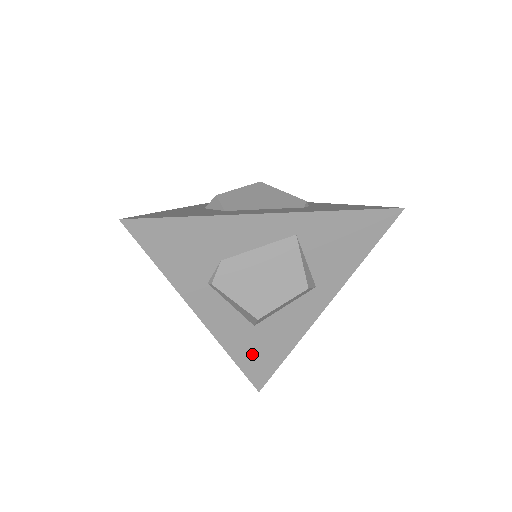
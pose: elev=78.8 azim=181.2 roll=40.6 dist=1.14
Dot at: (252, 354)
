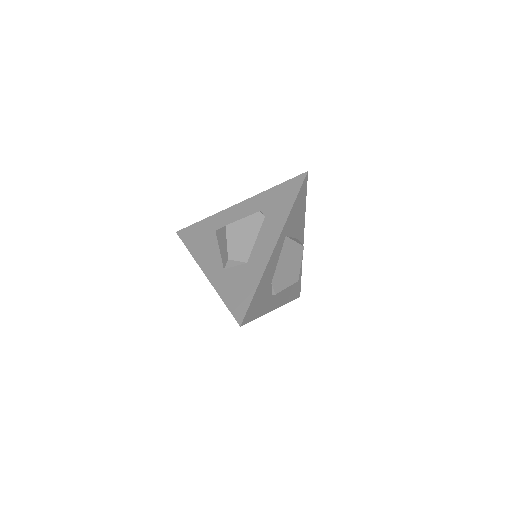
Dot at: (293, 291)
